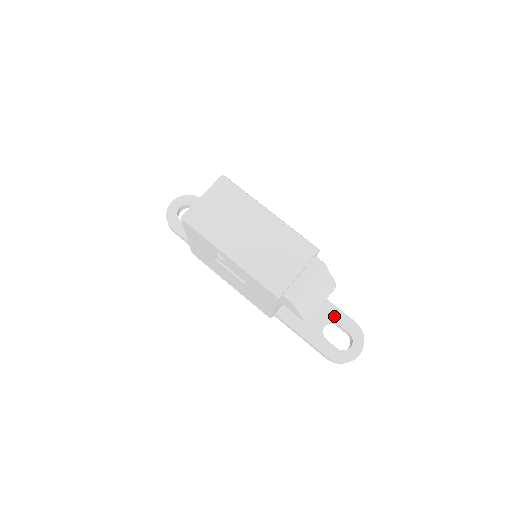
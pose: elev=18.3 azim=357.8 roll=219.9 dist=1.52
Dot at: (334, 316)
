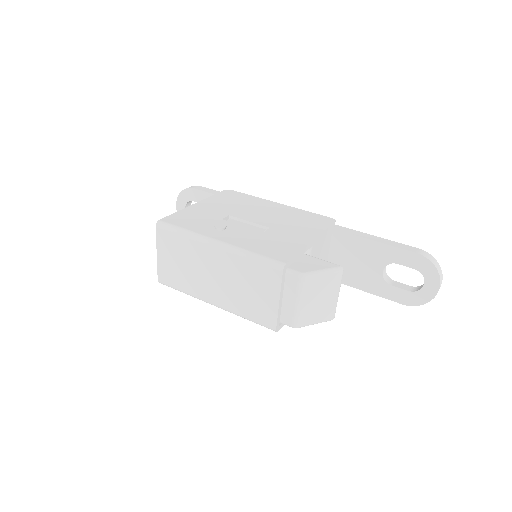
Dot at: (387, 256)
